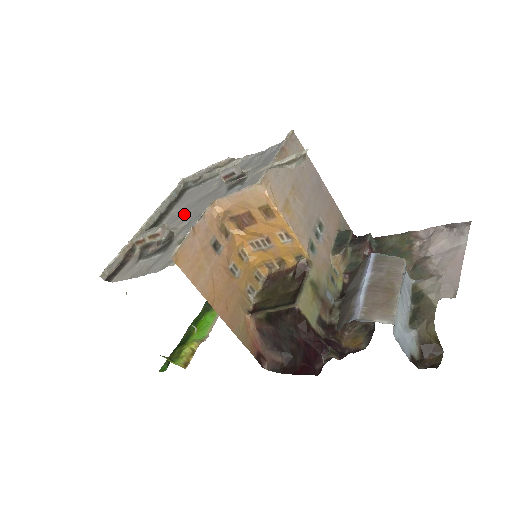
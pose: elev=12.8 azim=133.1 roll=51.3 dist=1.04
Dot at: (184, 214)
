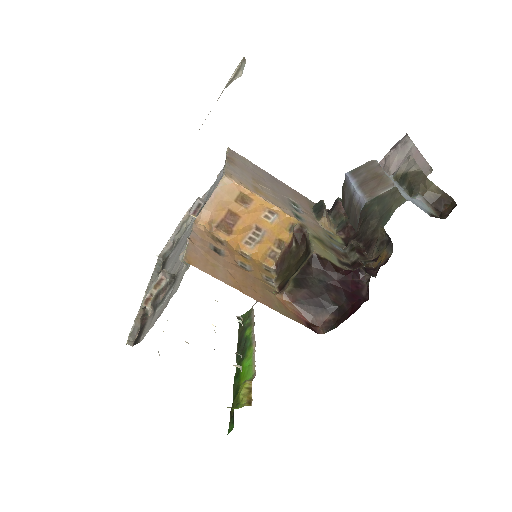
Dot at: (175, 263)
